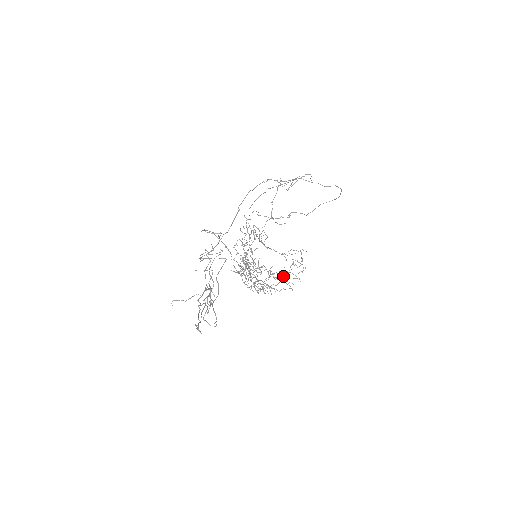
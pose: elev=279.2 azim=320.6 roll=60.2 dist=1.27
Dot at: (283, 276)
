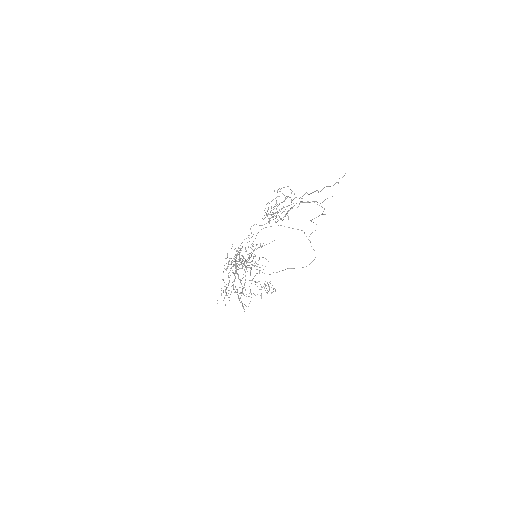
Dot at: occluded
